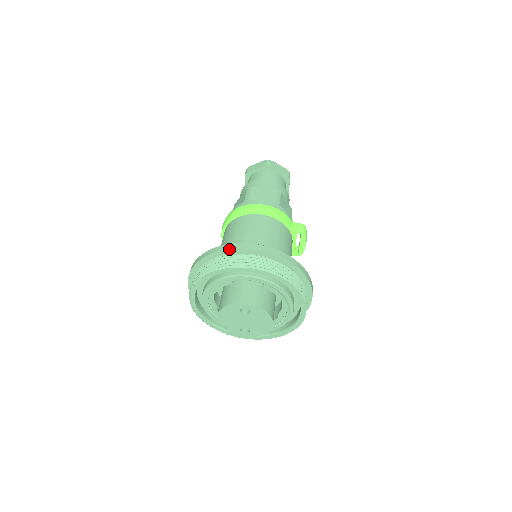
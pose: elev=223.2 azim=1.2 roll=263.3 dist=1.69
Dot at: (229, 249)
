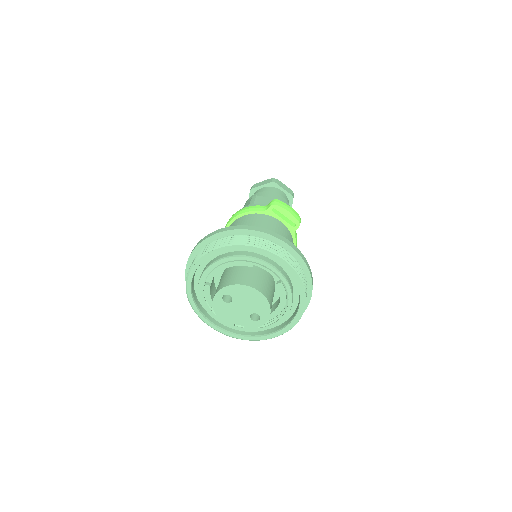
Dot at: (187, 263)
